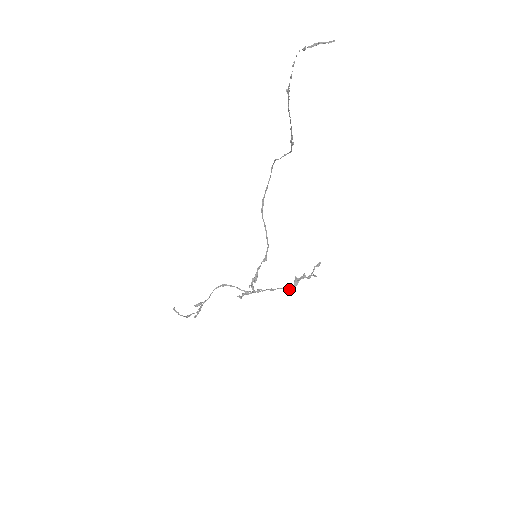
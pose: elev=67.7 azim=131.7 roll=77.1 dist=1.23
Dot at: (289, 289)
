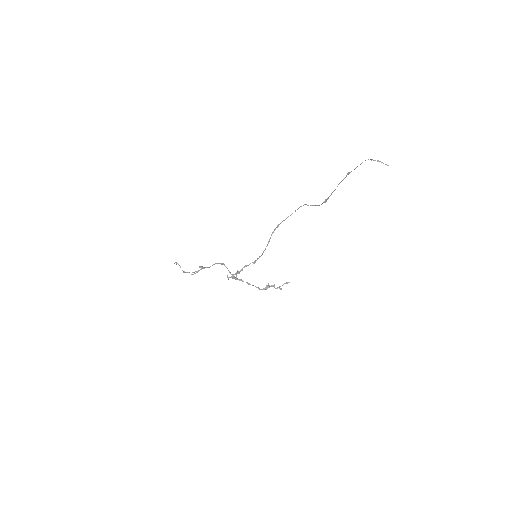
Dot at: (260, 289)
